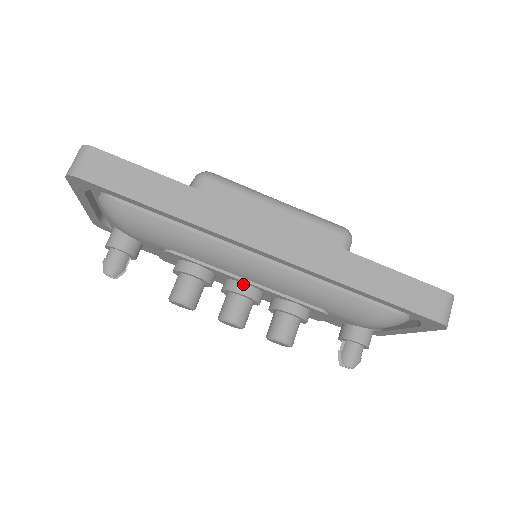
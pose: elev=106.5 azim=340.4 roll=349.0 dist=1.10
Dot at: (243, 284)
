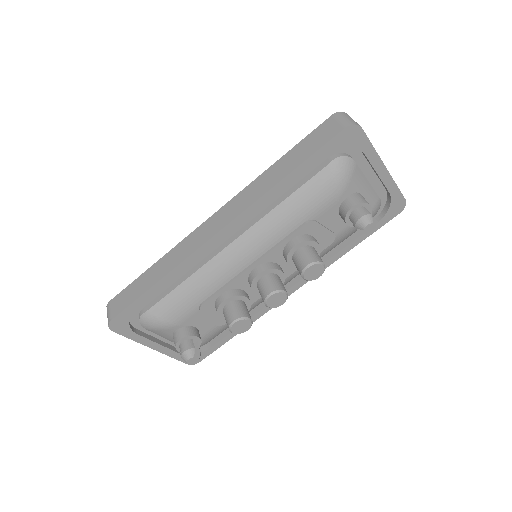
Dot at: (253, 271)
